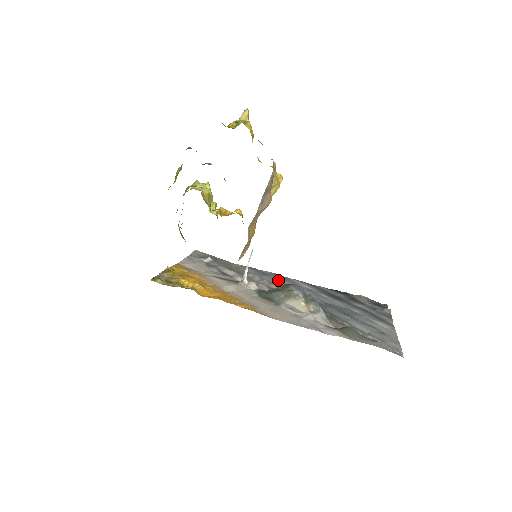
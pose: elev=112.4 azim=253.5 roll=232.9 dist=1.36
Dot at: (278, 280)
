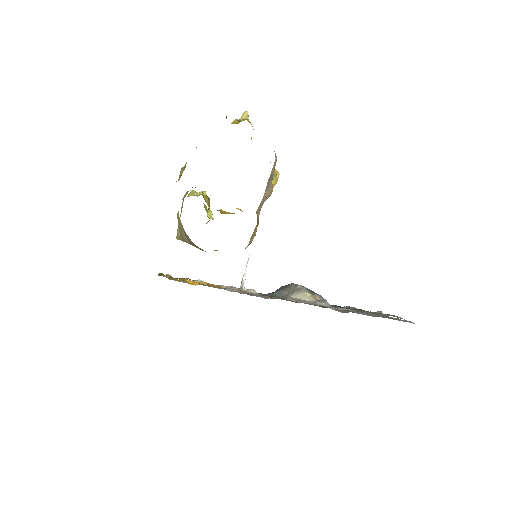
Dot at: occluded
